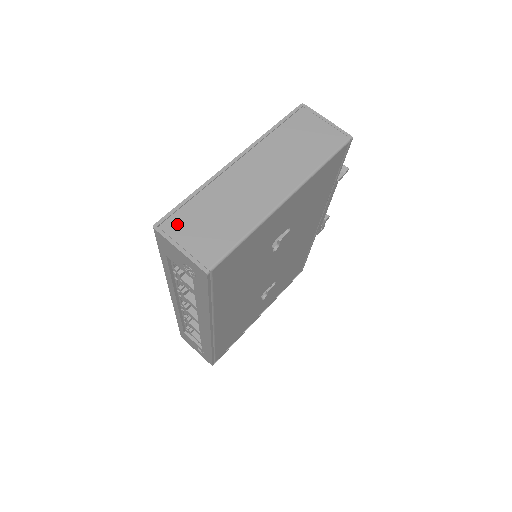
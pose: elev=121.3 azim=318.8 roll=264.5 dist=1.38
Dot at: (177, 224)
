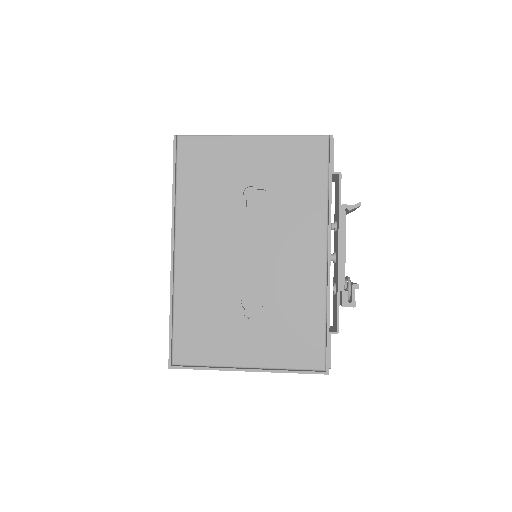
Dot at: occluded
